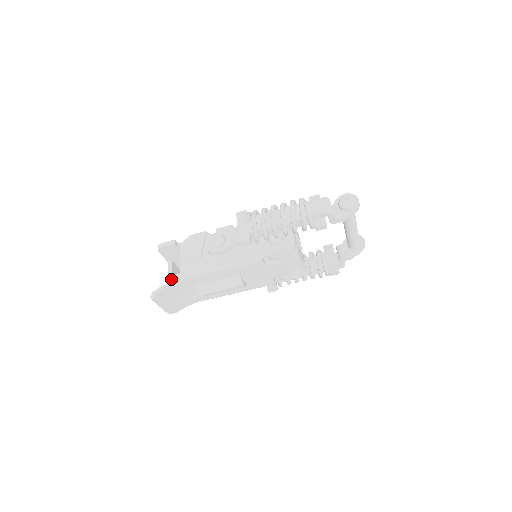
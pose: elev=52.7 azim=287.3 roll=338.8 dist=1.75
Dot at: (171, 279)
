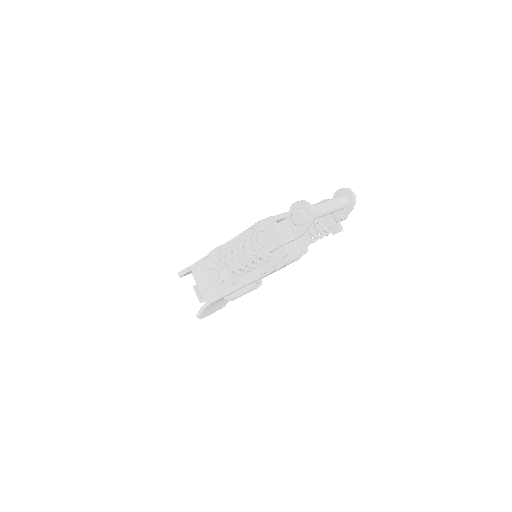
Dot at: (202, 302)
